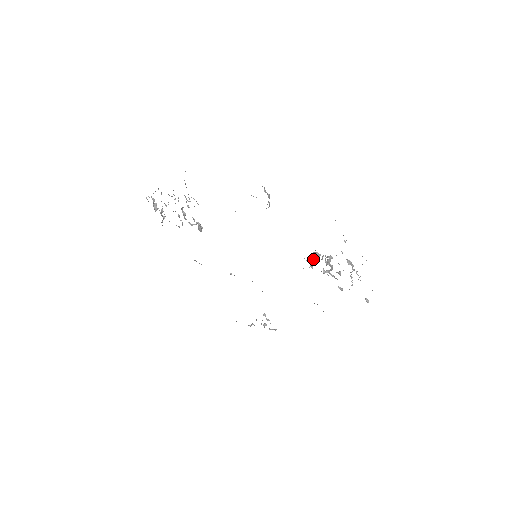
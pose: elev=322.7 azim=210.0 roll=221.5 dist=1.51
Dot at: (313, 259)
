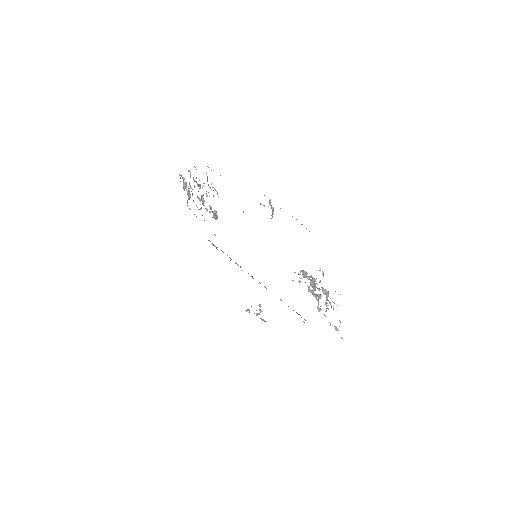
Dot at: occluded
